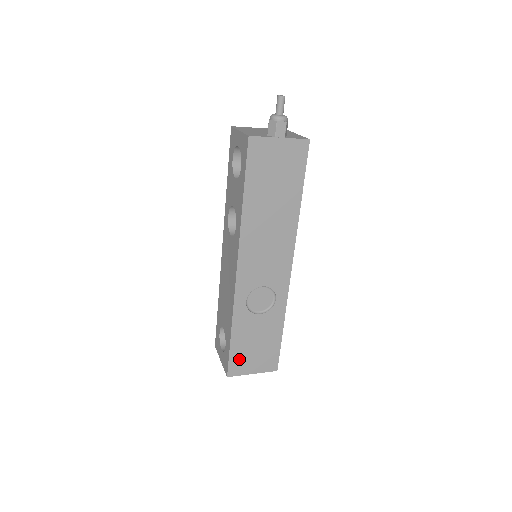
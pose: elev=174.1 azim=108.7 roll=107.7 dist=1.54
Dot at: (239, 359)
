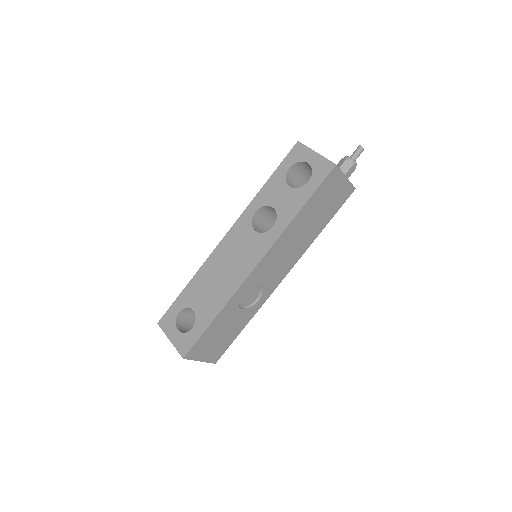
Dot at: (202, 344)
